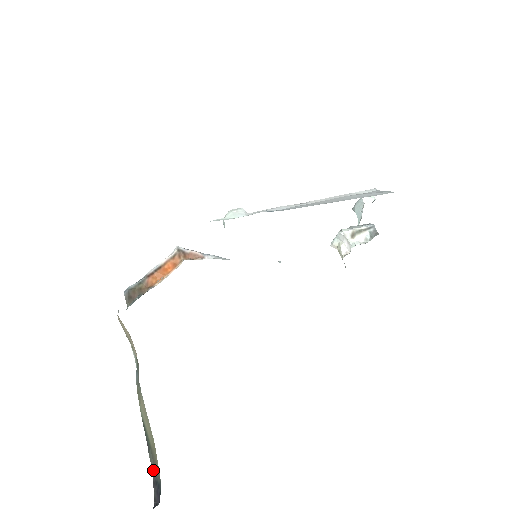
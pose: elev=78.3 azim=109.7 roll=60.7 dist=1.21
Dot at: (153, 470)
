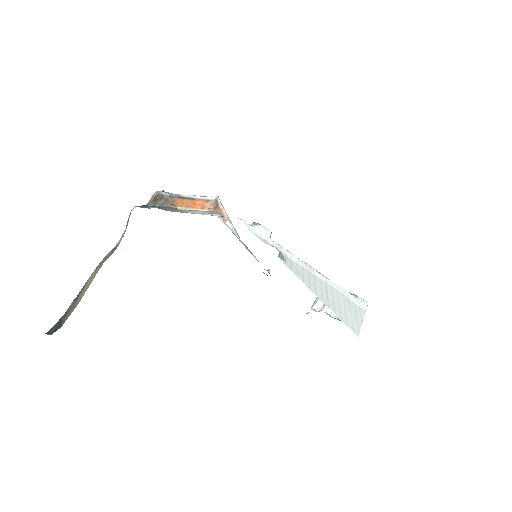
Dot at: (66, 313)
